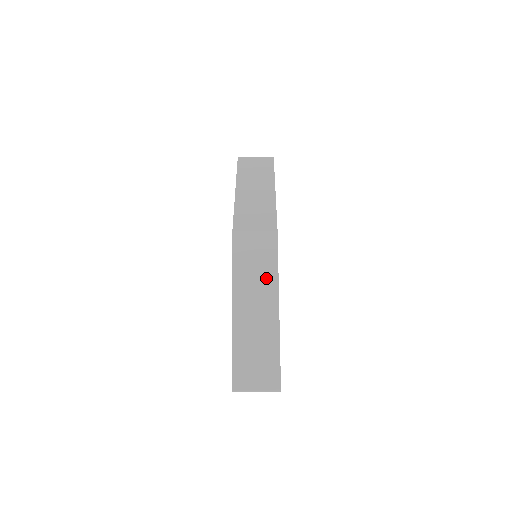
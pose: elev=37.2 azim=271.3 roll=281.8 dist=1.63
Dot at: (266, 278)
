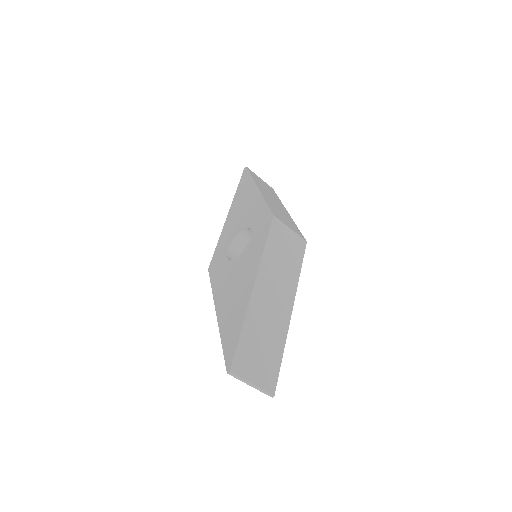
Dot at: (289, 276)
